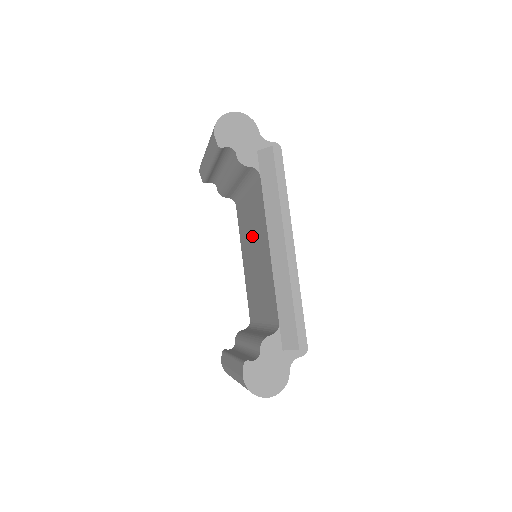
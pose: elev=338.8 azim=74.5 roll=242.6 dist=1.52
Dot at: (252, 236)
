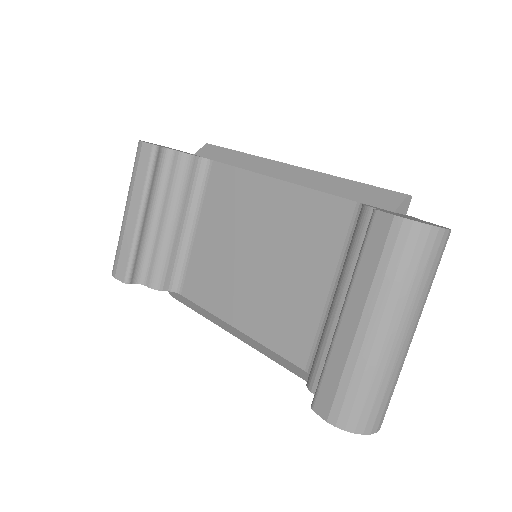
Dot at: (235, 245)
